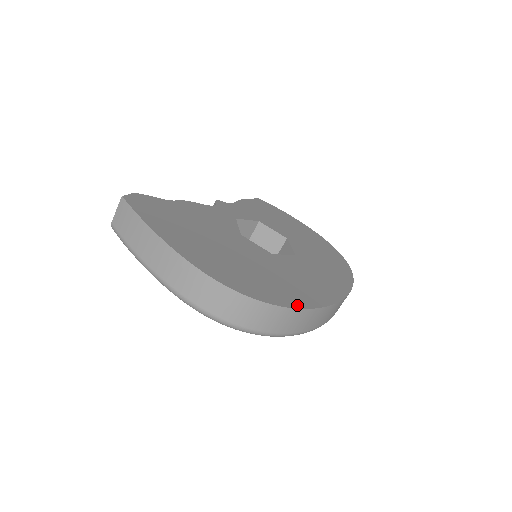
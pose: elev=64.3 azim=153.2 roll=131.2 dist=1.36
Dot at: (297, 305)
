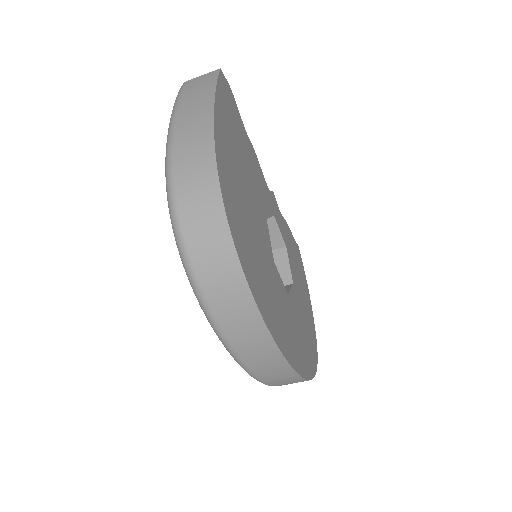
Dot at: (255, 294)
